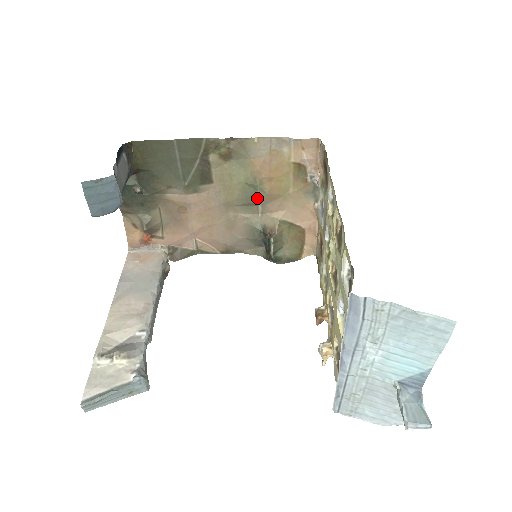
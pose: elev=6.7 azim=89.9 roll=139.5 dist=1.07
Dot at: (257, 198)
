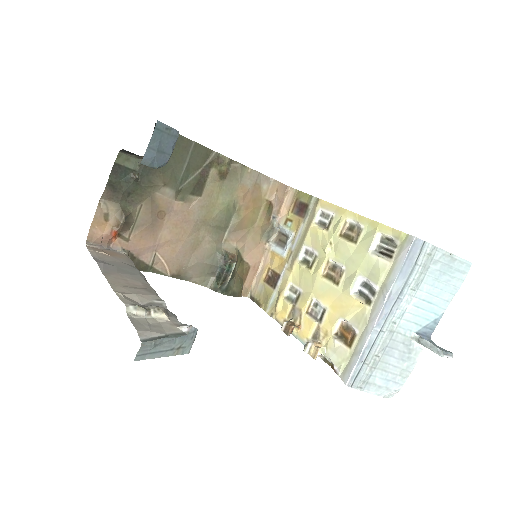
Dot at: (229, 224)
